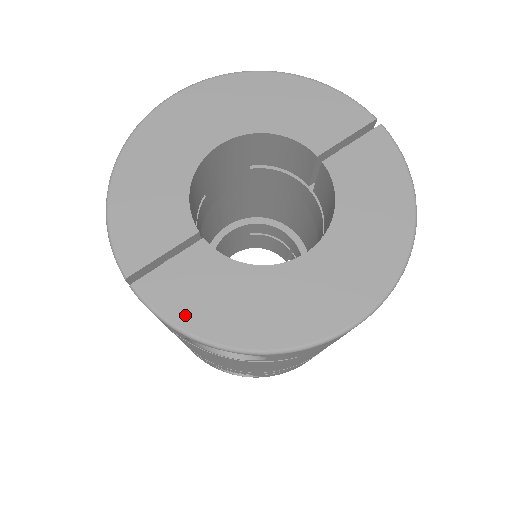
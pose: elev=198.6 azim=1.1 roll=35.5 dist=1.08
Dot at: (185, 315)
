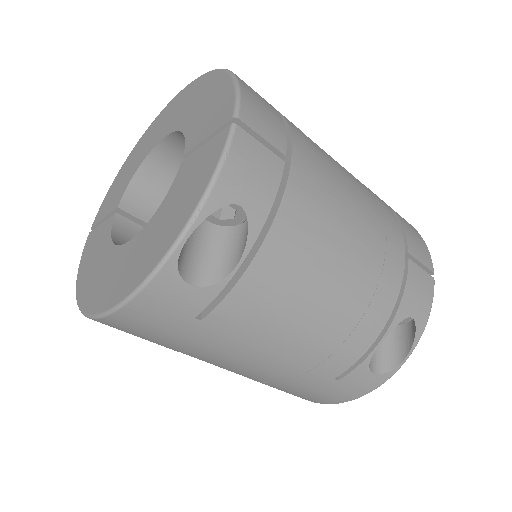
Dot at: (83, 262)
